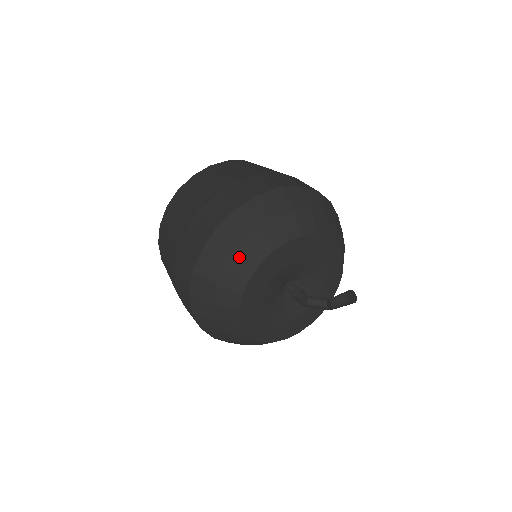
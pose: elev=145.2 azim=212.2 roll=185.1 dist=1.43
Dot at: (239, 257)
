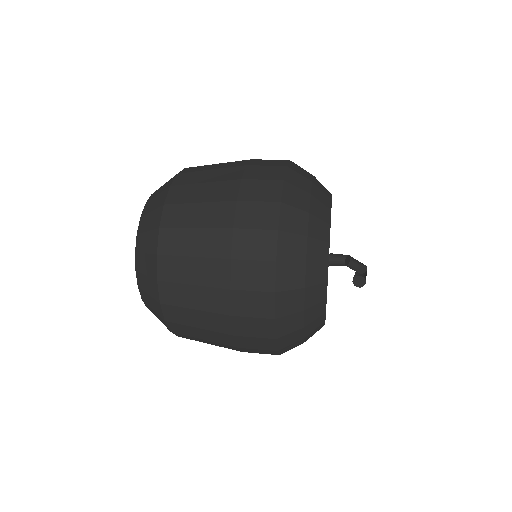
Dot at: (318, 183)
